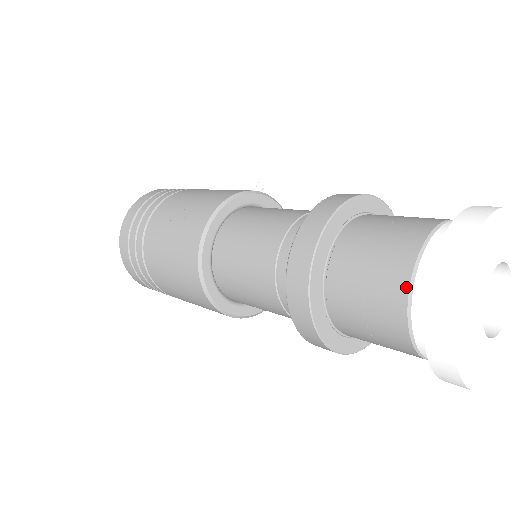
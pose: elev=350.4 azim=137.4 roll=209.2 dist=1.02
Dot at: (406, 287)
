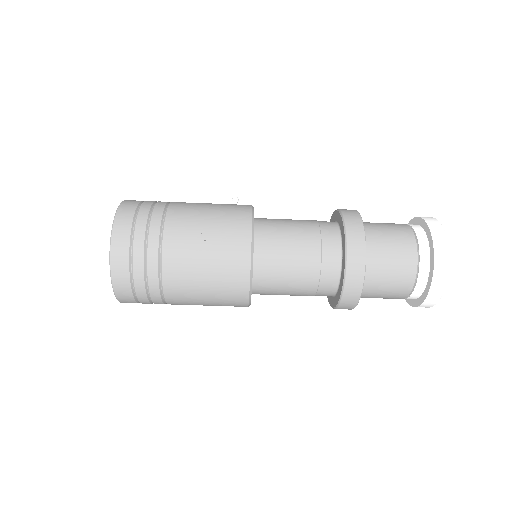
Dot at: (416, 261)
